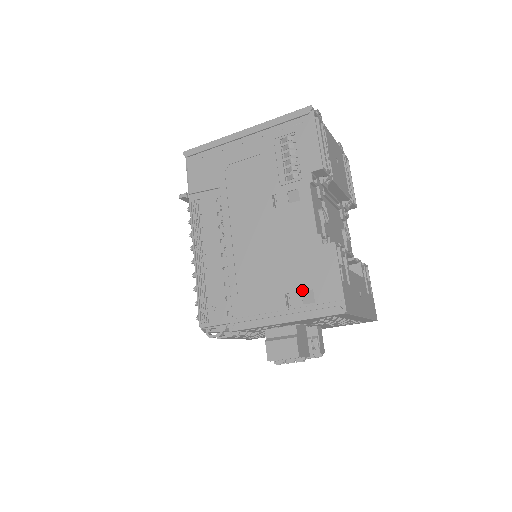
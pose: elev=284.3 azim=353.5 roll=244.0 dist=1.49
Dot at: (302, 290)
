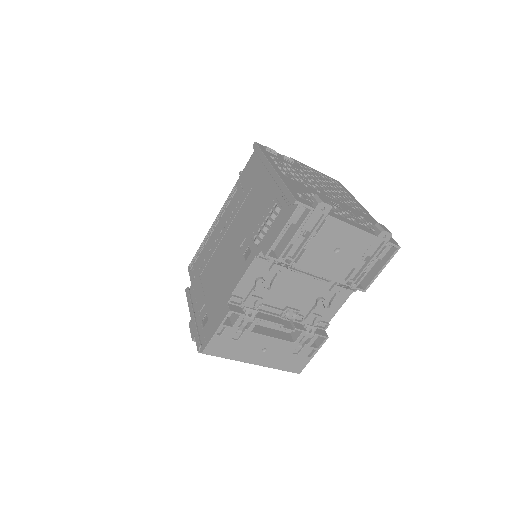
Dot at: (207, 313)
